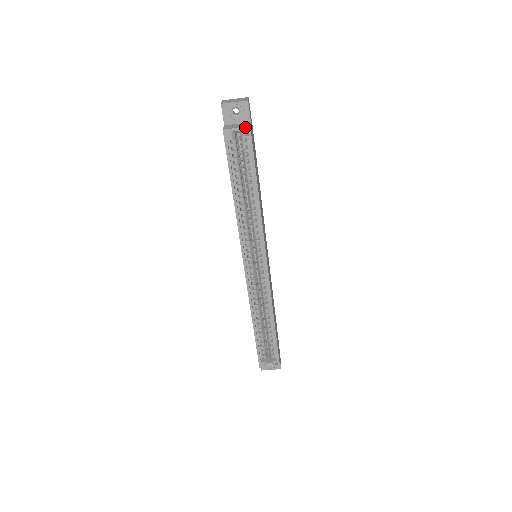
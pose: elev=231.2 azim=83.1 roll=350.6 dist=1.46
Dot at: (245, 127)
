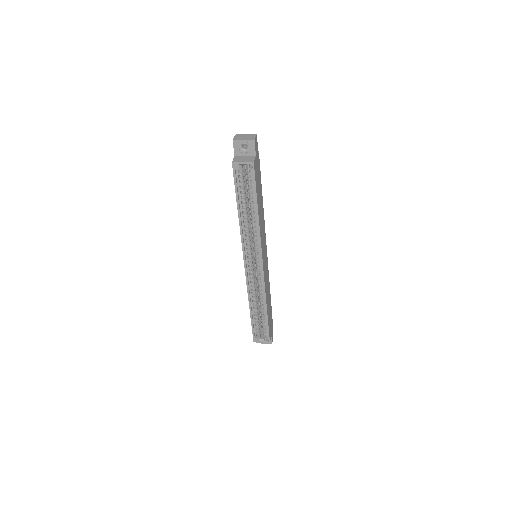
Dot at: (250, 162)
